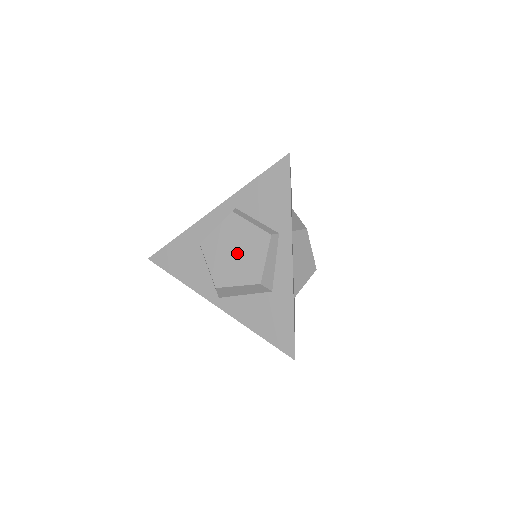
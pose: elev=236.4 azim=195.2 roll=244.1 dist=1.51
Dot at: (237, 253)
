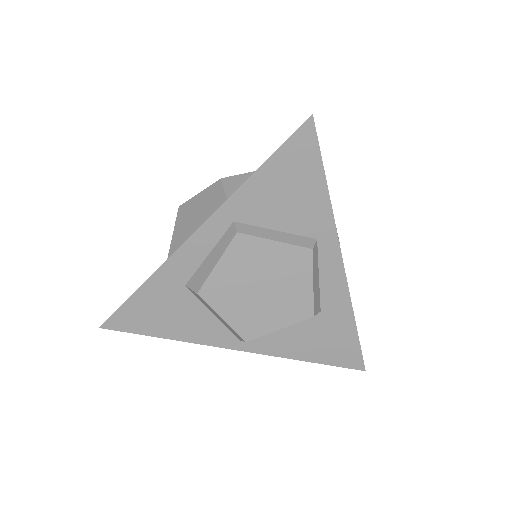
Dot at: (265, 289)
